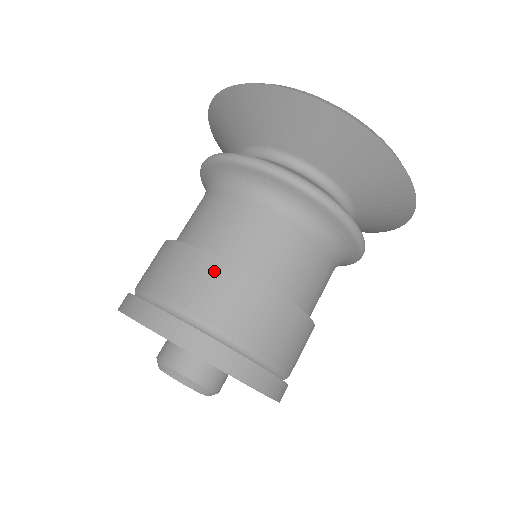
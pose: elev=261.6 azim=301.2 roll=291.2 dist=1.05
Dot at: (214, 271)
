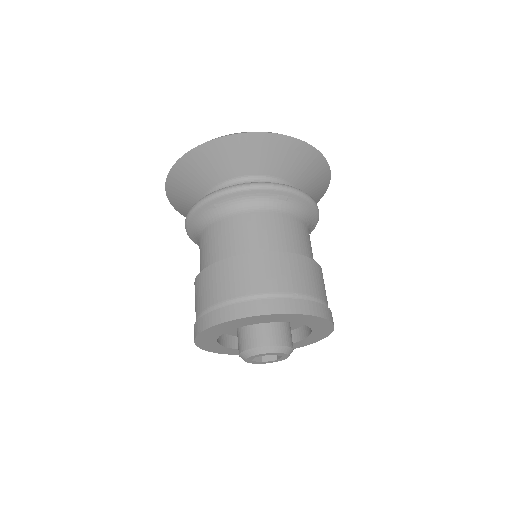
Dot at: (219, 271)
